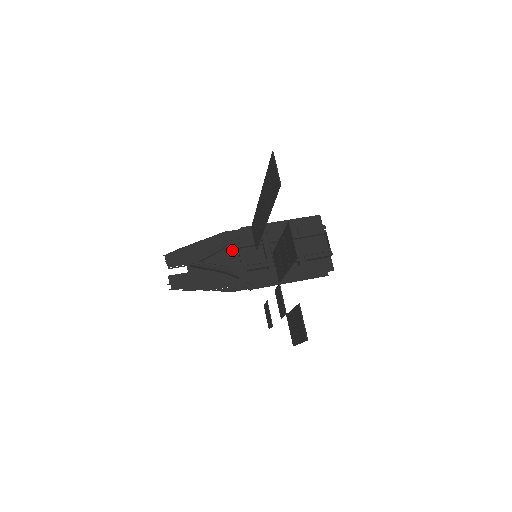
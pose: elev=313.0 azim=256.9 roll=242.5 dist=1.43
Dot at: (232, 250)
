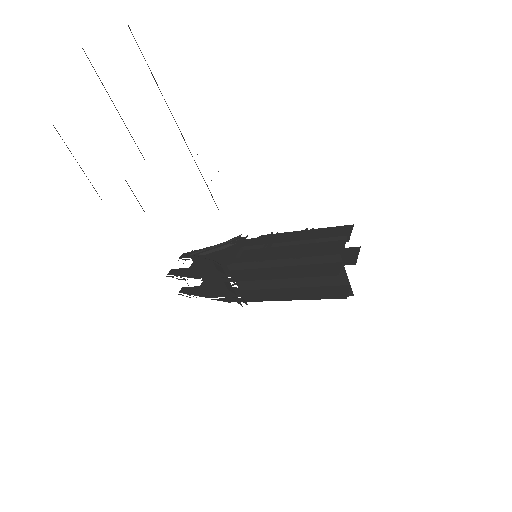
Dot at: (235, 248)
